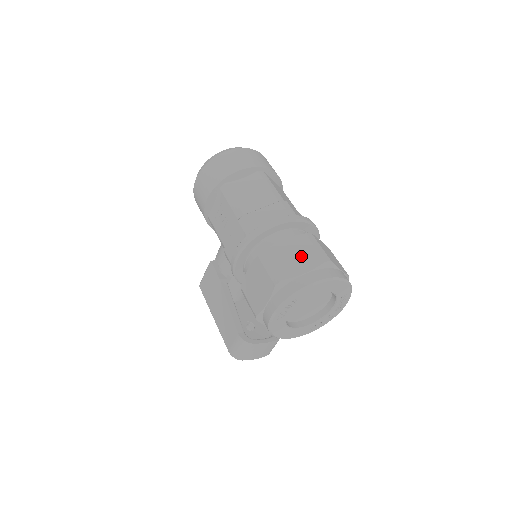
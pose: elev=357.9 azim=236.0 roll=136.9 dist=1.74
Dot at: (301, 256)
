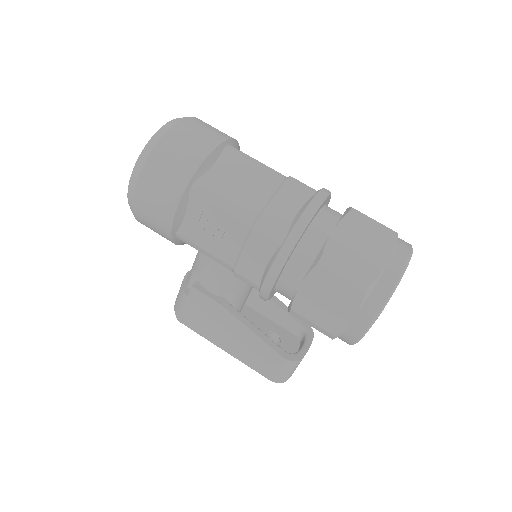
Dot at: (367, 243)
